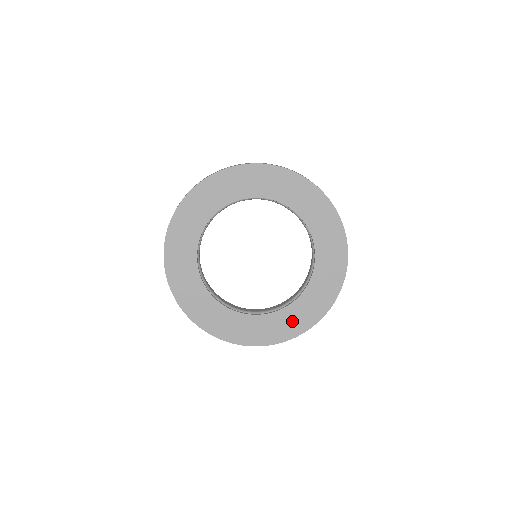
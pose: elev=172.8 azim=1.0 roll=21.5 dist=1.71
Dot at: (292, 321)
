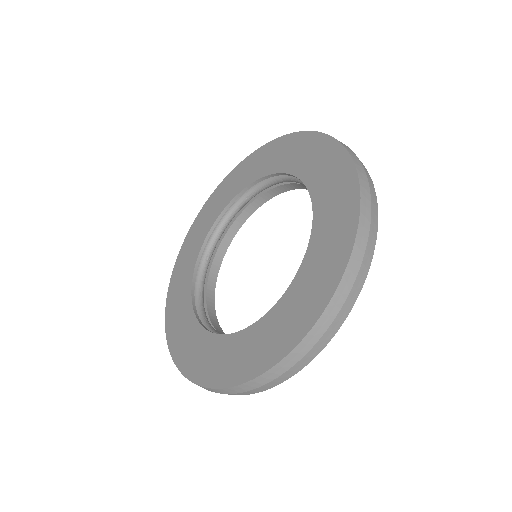
Dot at: (322, 265)
